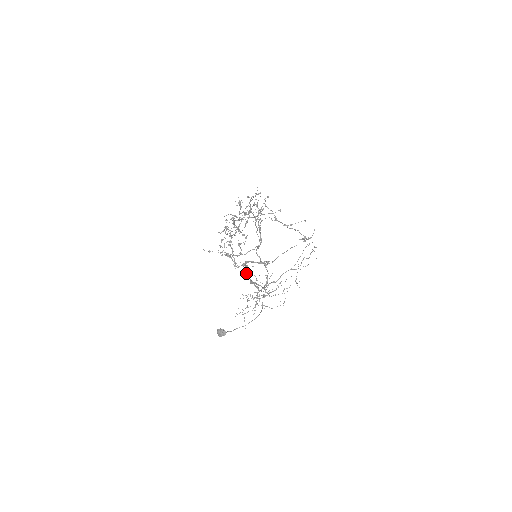
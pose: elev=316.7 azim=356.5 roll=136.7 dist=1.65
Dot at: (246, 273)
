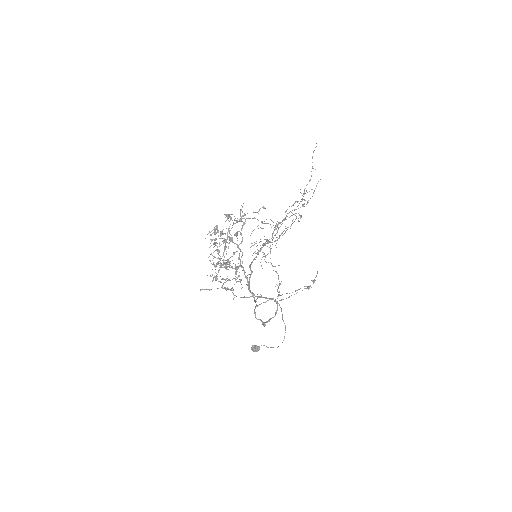
Dot at: (251, 263)
